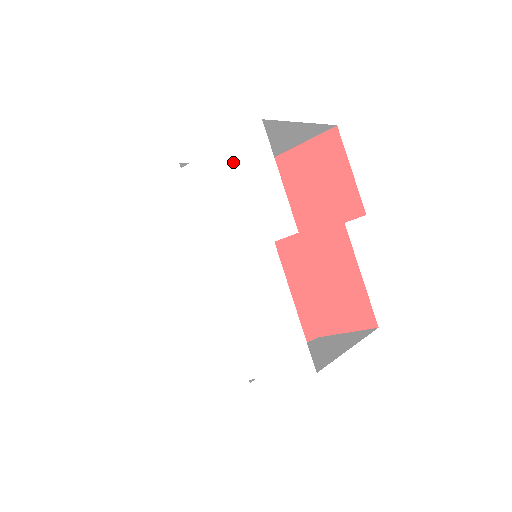
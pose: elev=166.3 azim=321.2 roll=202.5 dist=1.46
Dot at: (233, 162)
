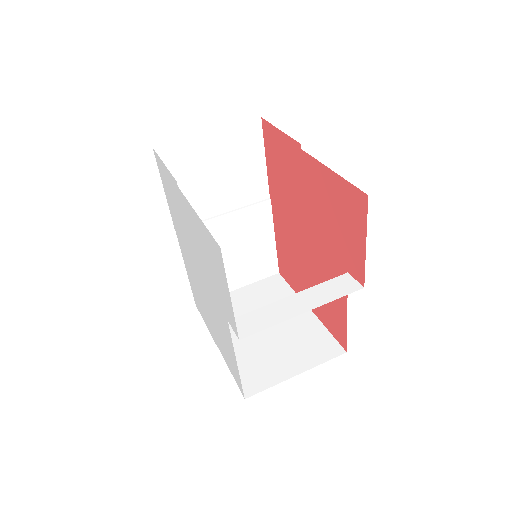
Dot at: (205, 240)
